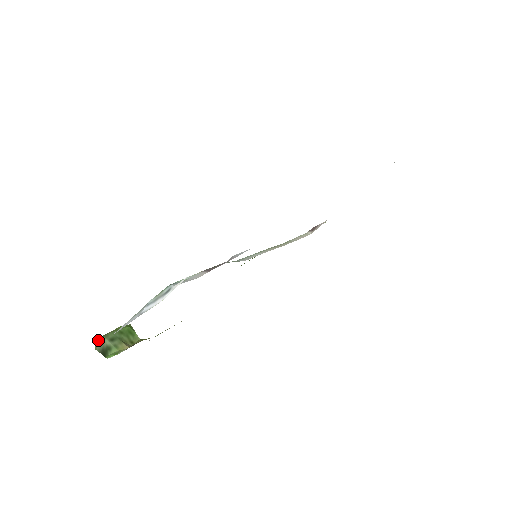
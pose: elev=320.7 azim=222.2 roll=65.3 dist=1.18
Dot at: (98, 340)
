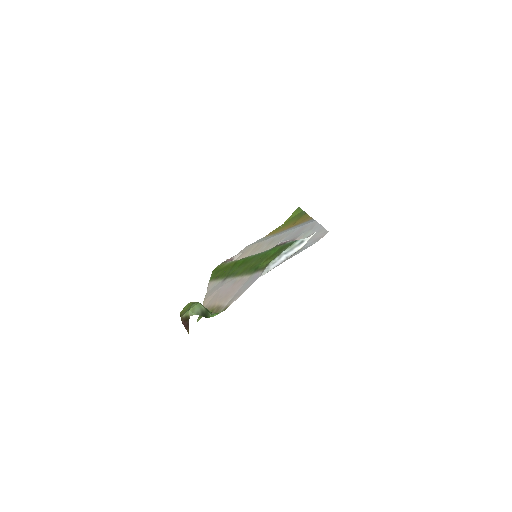
Dot at: (193, 307)
